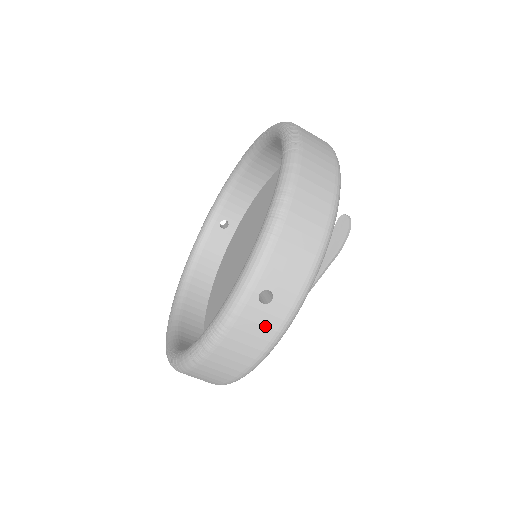
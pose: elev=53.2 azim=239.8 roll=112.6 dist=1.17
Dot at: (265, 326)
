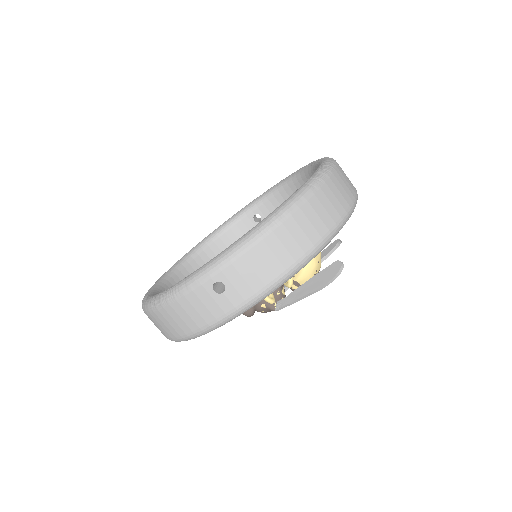
Dot at: (209, 310)
